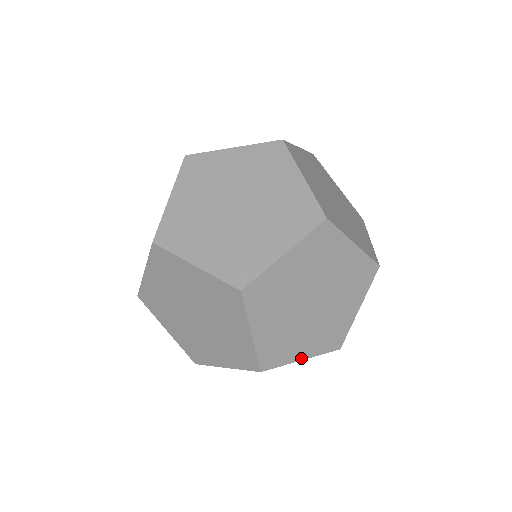
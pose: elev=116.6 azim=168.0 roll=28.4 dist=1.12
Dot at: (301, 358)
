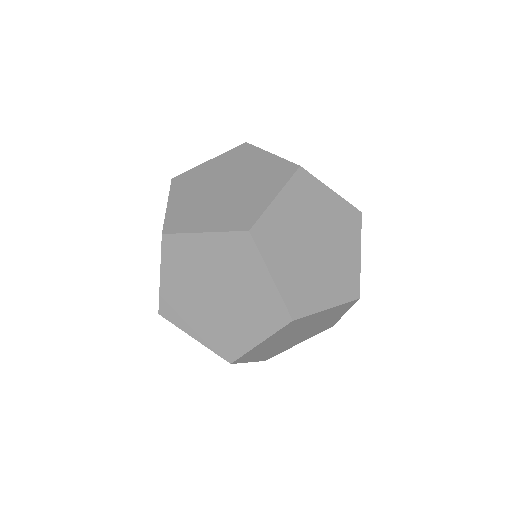
Dot at: occluded
